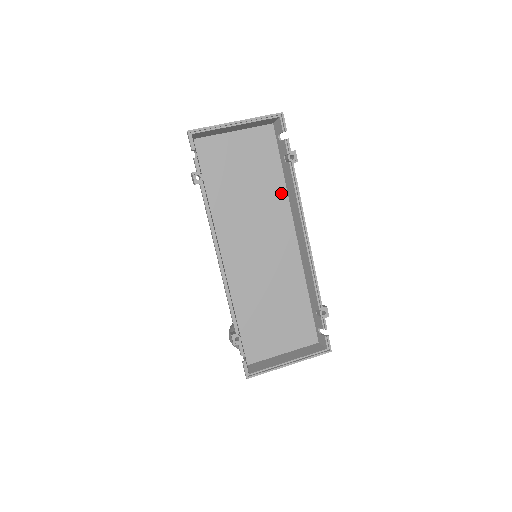
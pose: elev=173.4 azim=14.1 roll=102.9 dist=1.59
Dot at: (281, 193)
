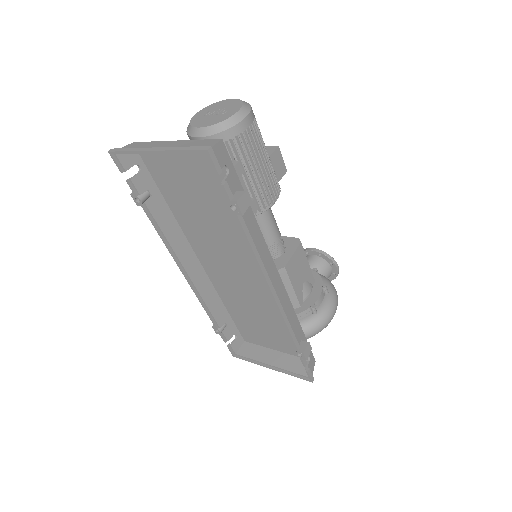
Dot at: occluded
